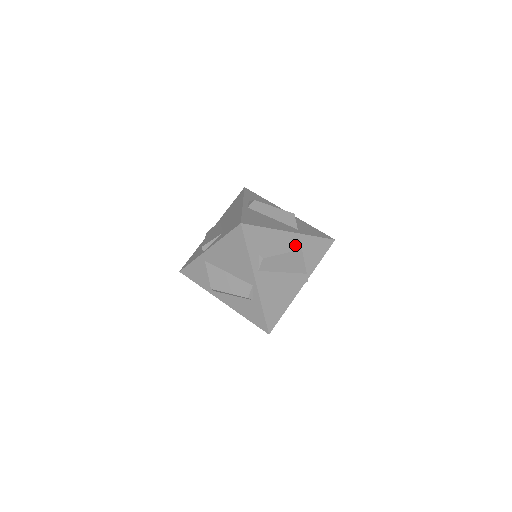
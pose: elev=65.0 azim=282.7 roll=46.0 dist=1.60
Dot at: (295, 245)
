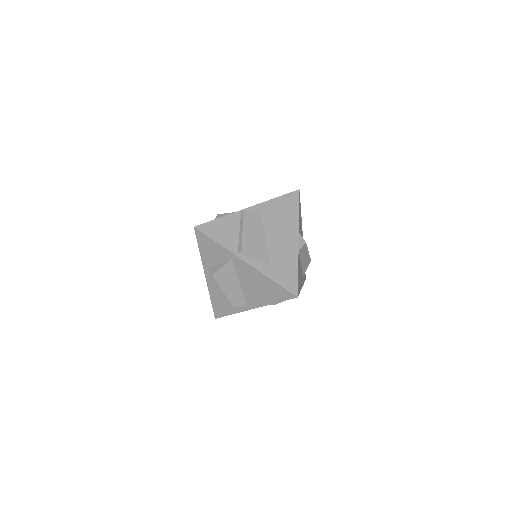
Dot at: occluded
